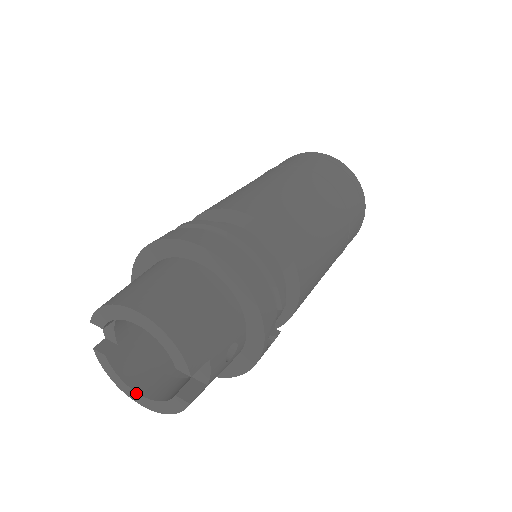
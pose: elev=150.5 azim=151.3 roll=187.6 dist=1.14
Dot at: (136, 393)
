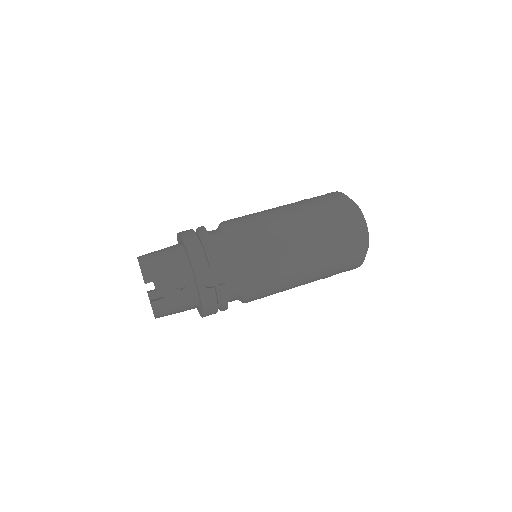
Dot at: occluded
